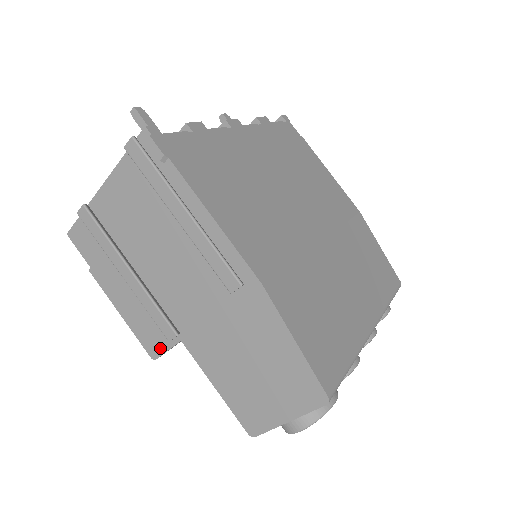
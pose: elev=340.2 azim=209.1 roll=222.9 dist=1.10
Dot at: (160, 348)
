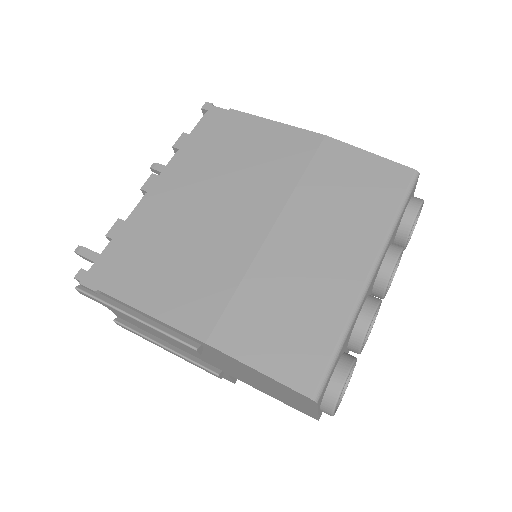
Dot at: (228, 378)
